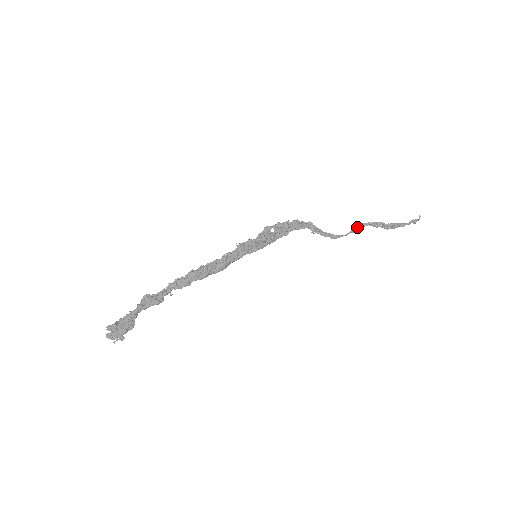
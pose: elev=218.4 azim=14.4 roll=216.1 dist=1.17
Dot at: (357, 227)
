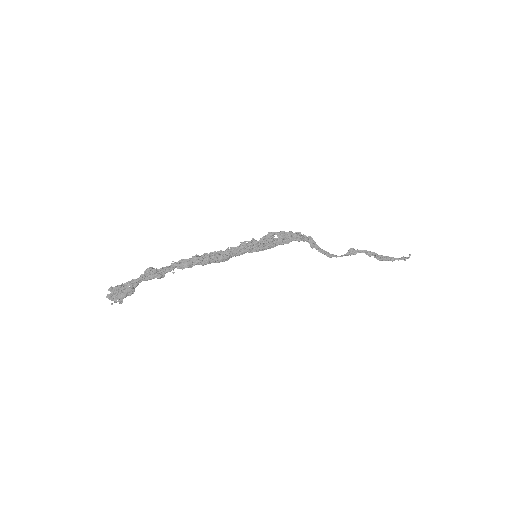
Dot at: (352, 252)
